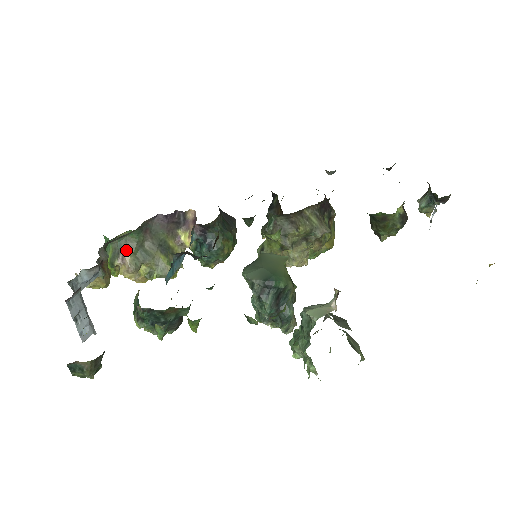
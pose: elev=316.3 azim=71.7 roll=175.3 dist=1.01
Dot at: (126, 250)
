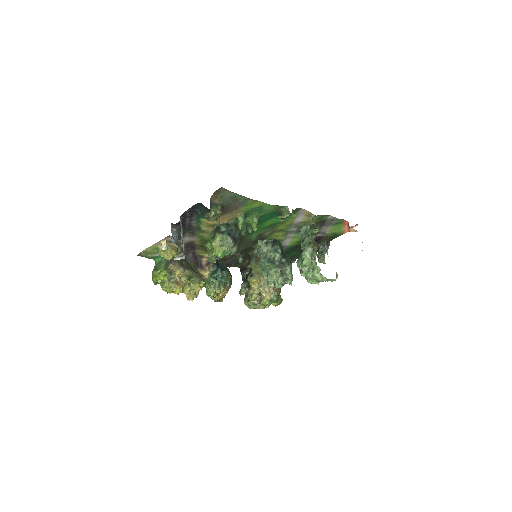
Dot at: (175, 261)
